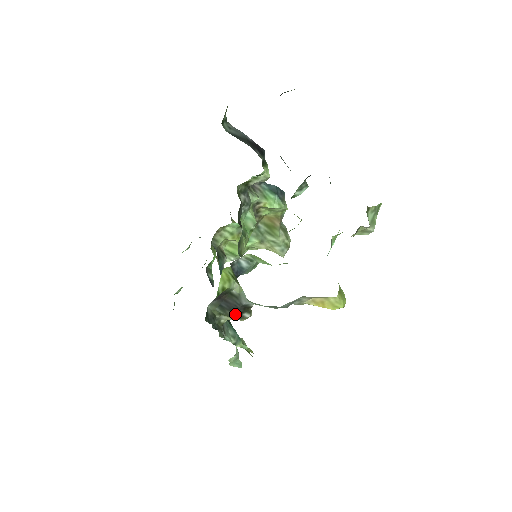
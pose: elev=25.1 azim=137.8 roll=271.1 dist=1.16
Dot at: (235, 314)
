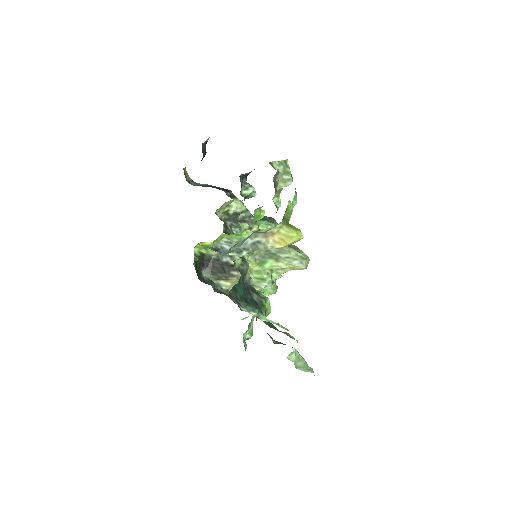
Dot at: (224, 274)
